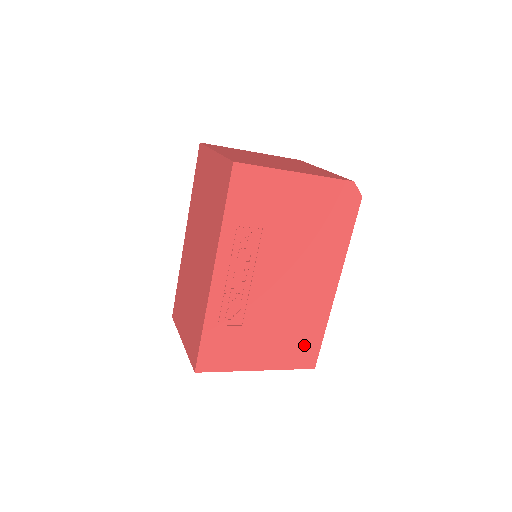
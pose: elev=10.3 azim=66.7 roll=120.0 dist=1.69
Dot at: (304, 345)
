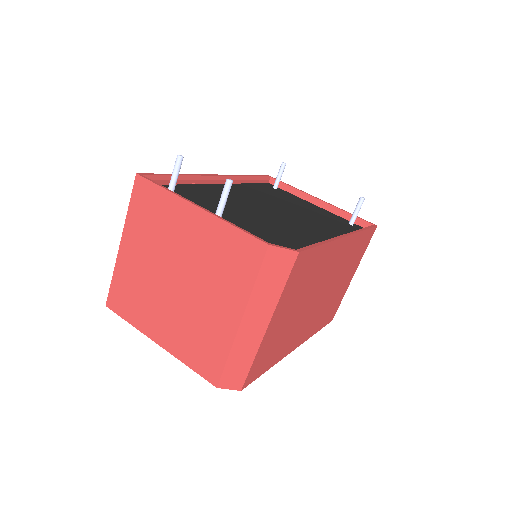
Dot at: occluded
